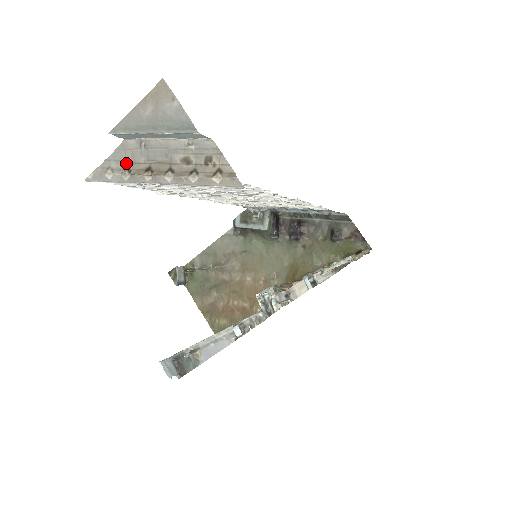
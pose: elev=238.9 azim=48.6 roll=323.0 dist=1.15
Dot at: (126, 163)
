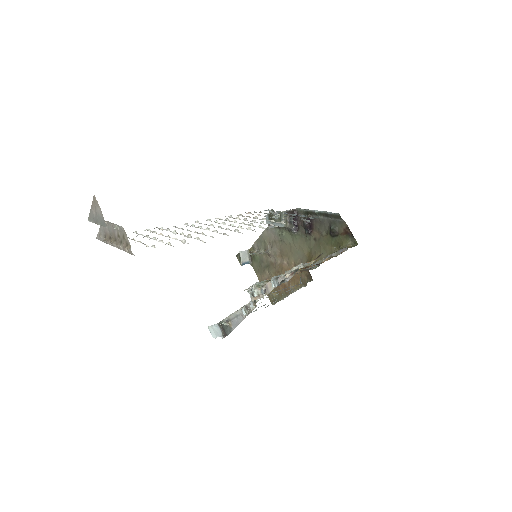
Dot at: (104, 232)
